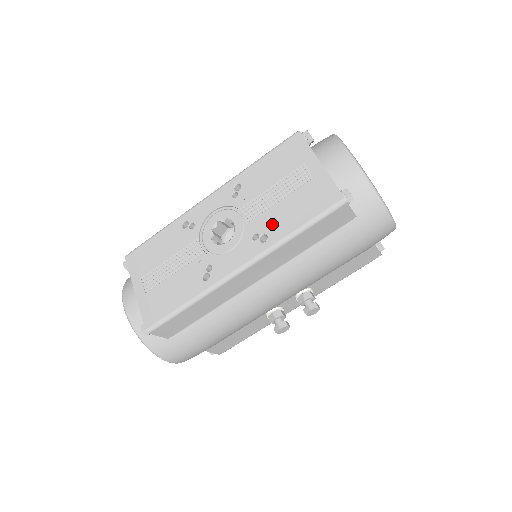
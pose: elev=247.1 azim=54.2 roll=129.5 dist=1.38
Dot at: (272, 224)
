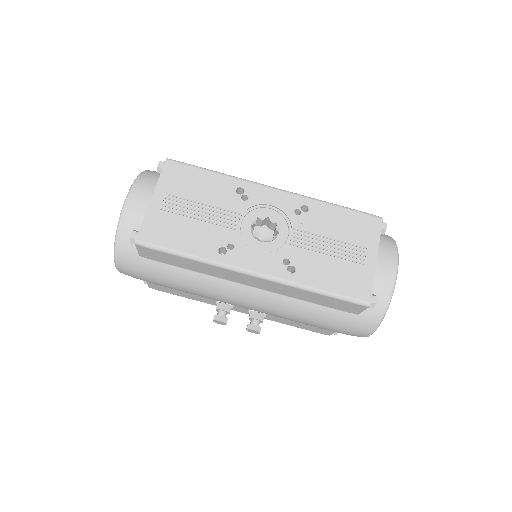
Dot at: (307, 266)
